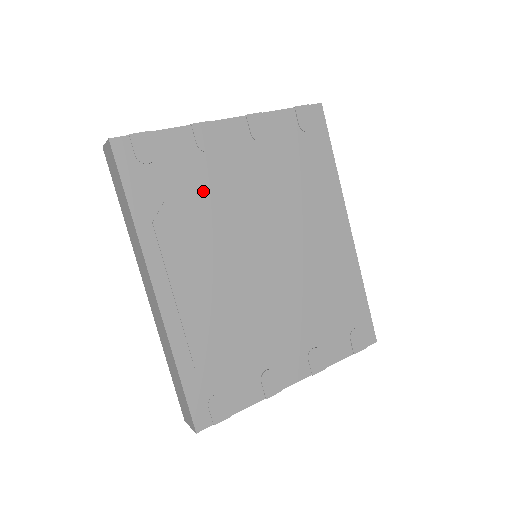
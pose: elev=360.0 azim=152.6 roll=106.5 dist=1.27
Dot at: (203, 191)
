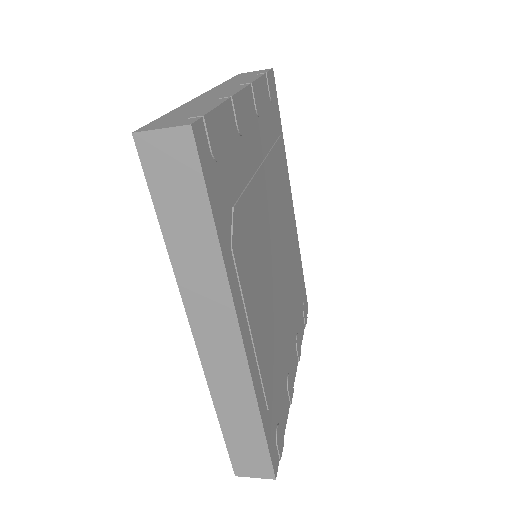
Dot at: (247, 190)
